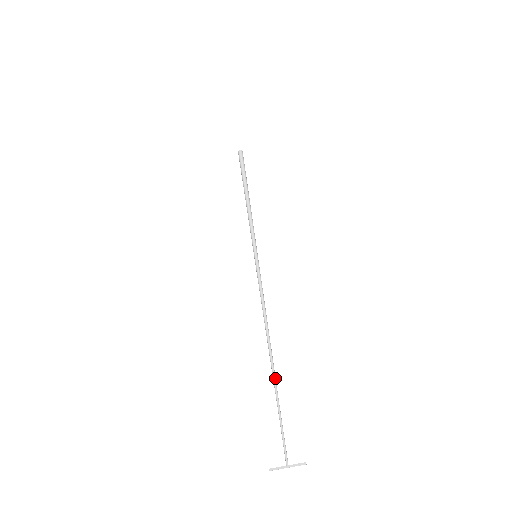
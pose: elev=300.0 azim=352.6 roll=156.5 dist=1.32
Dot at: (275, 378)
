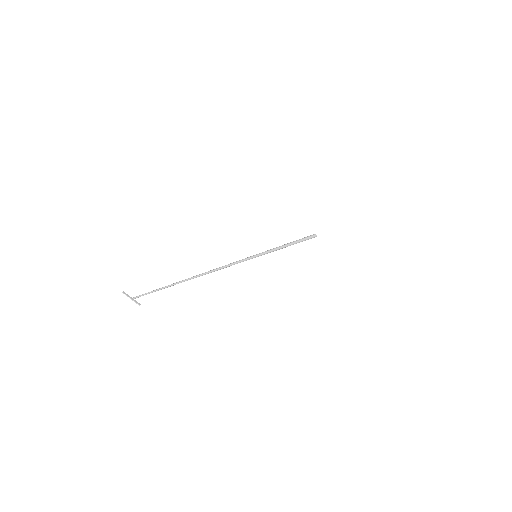
Dot at: occluded
